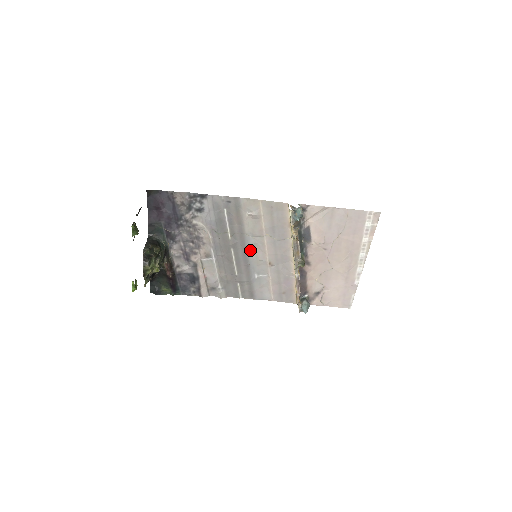
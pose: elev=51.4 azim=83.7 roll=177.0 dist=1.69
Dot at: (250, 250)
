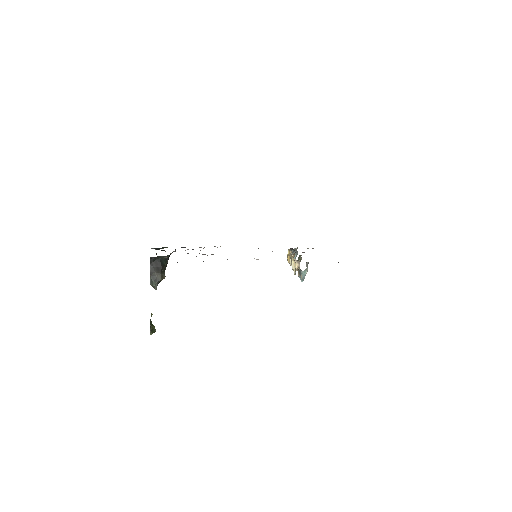
Dot at: occluded
